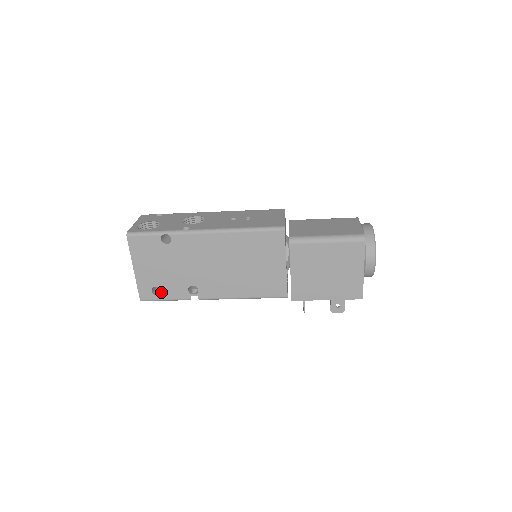
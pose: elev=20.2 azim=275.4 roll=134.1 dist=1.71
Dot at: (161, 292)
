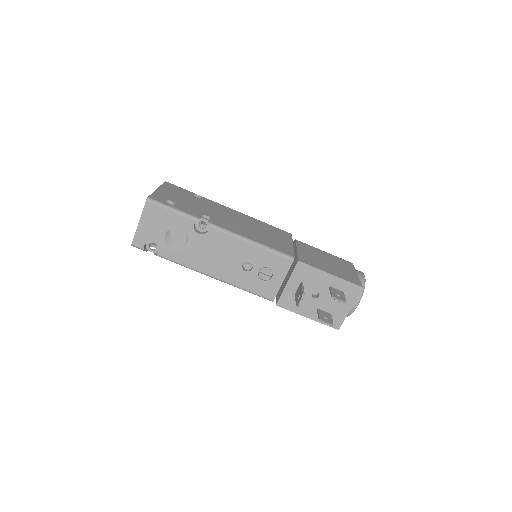
Dot at: occluded
